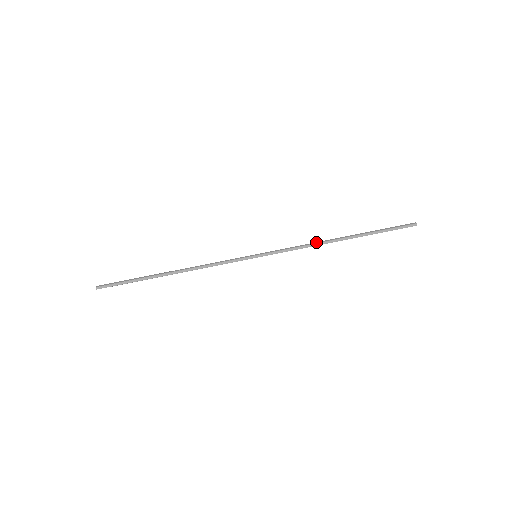
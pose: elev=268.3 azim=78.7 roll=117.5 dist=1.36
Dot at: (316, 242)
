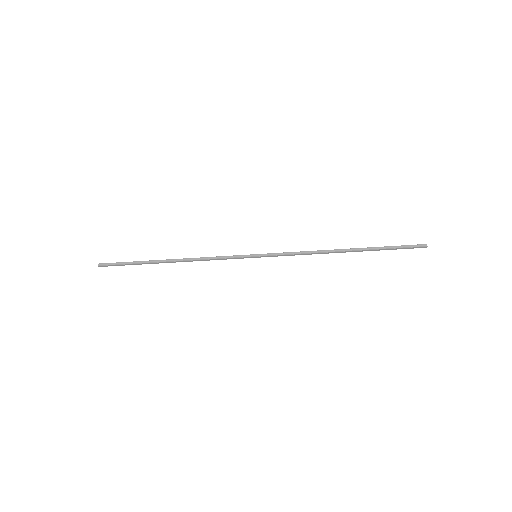
Dot at: occluded
